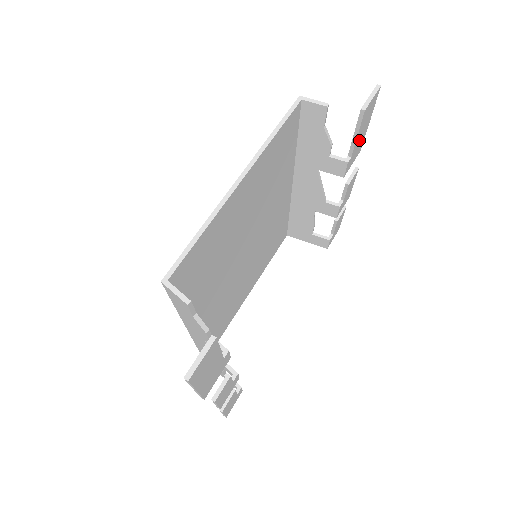
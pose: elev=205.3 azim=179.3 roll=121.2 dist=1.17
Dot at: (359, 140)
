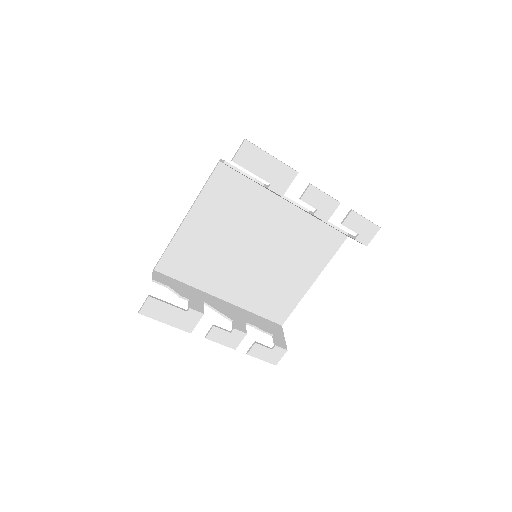
Dot at: (269, 172)
